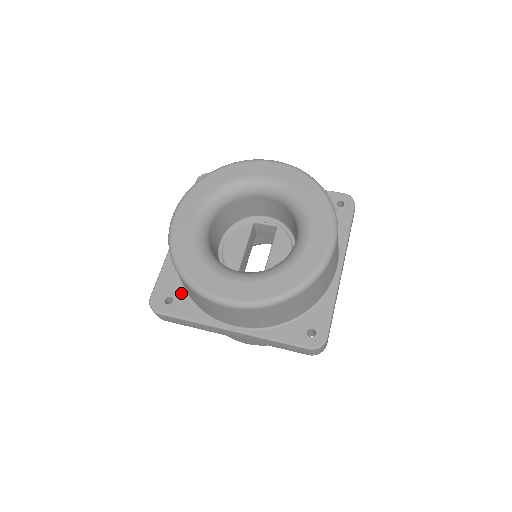
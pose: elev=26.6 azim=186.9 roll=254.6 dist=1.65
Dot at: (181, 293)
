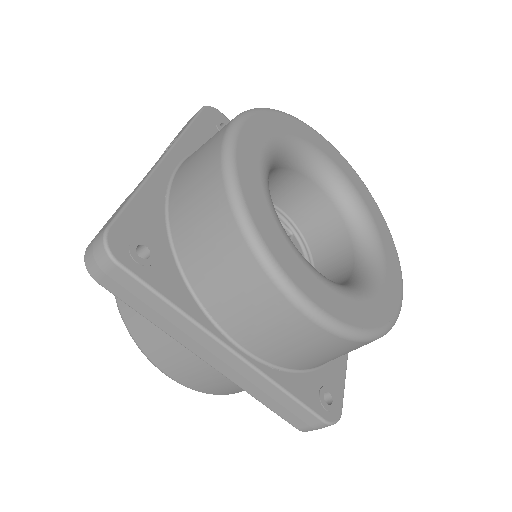
Dot at: (165, 250)
